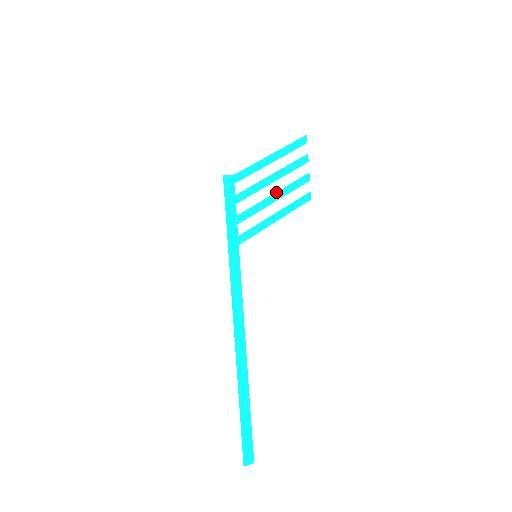
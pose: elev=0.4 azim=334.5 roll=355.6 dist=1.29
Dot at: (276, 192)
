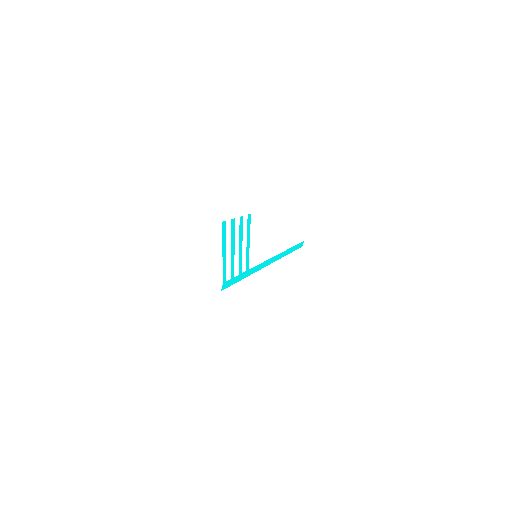
Dot at: (239, 246)
